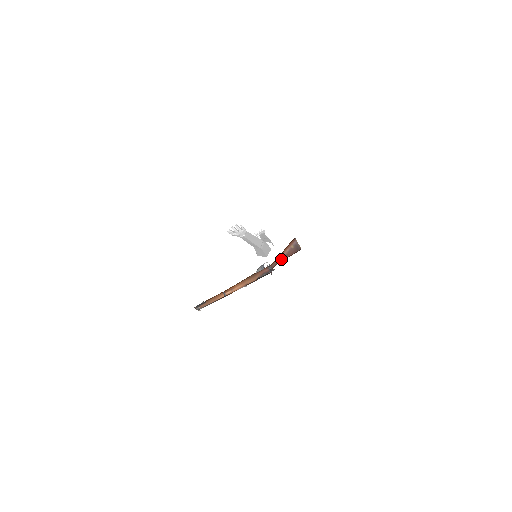
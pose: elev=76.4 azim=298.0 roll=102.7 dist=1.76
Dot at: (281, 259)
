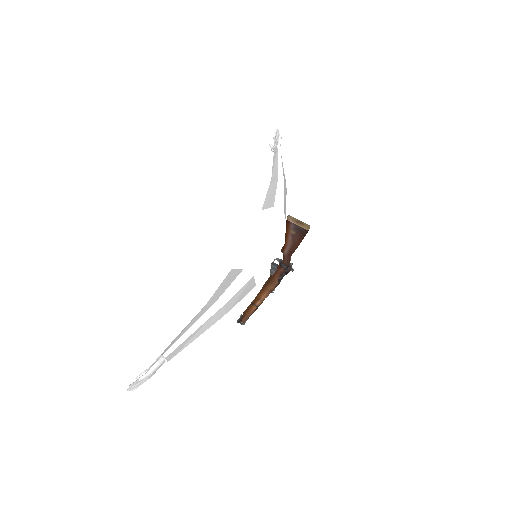
Dot at: (290, 252)
